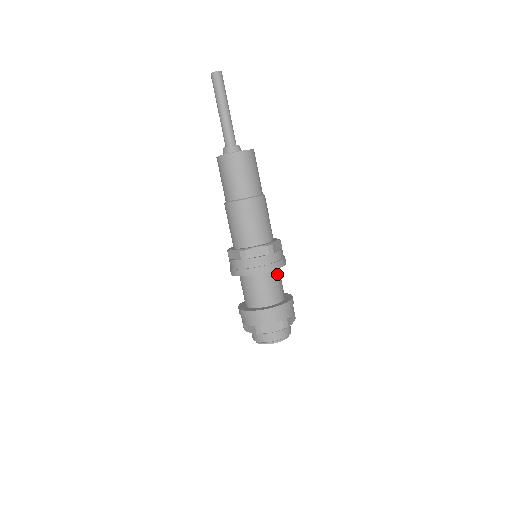
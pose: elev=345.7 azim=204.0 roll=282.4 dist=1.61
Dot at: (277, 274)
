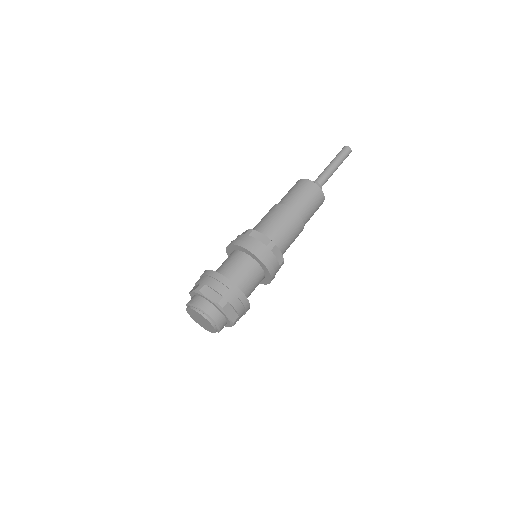
Dot at: occluded
